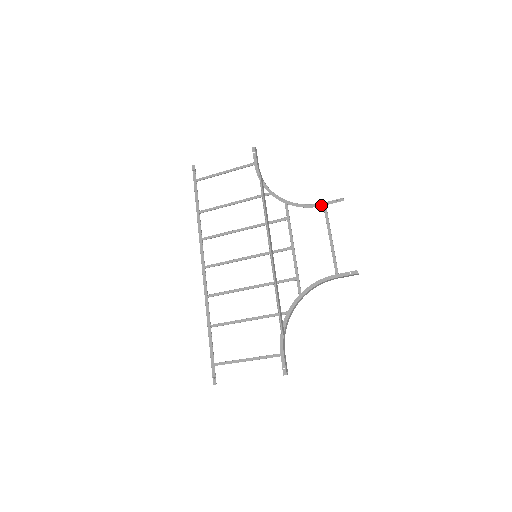
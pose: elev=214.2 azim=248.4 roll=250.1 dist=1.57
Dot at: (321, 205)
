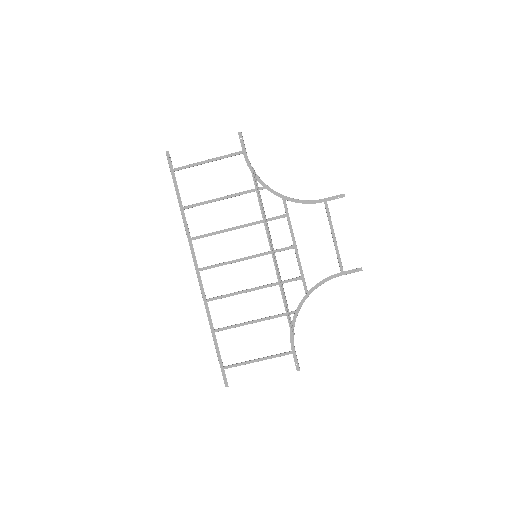
Dot at: (322, 201)
